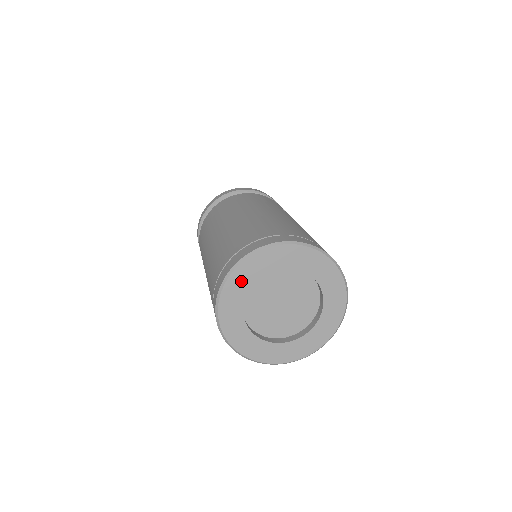
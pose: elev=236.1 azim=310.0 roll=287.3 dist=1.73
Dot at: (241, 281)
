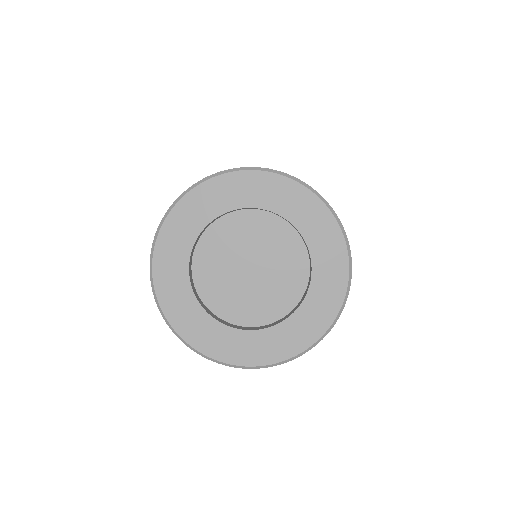
Dot at: (172, 252)
